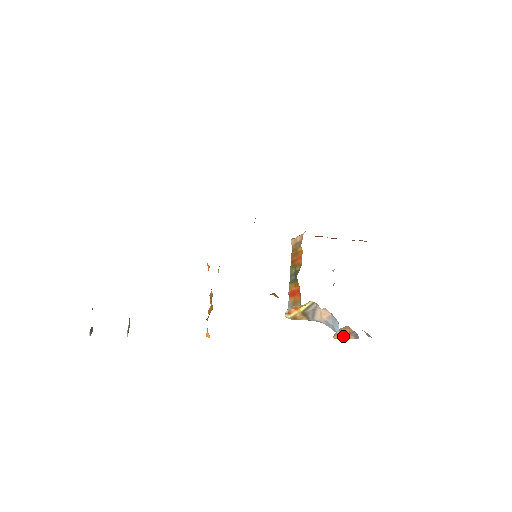
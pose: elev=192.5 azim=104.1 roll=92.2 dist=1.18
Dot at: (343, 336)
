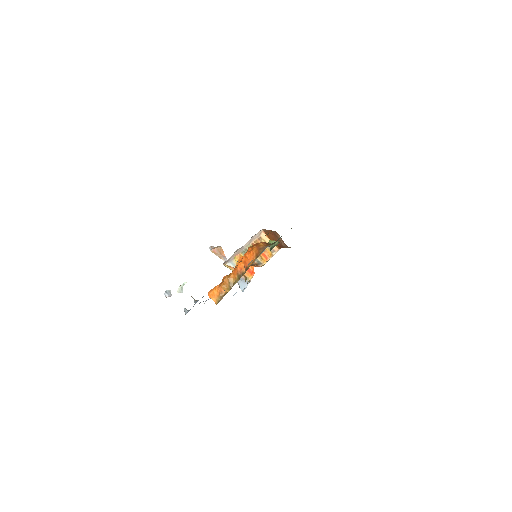
Dot at: (218, 255)
